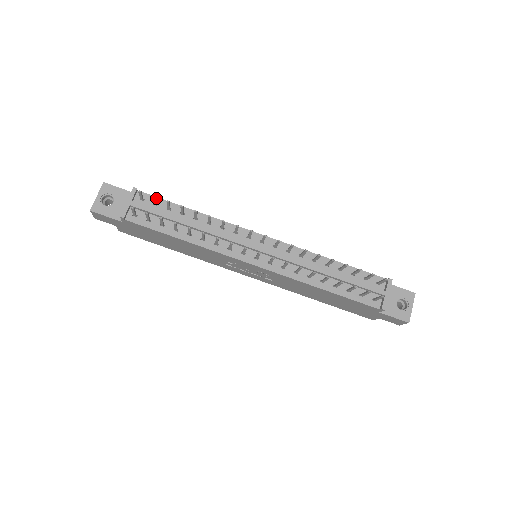
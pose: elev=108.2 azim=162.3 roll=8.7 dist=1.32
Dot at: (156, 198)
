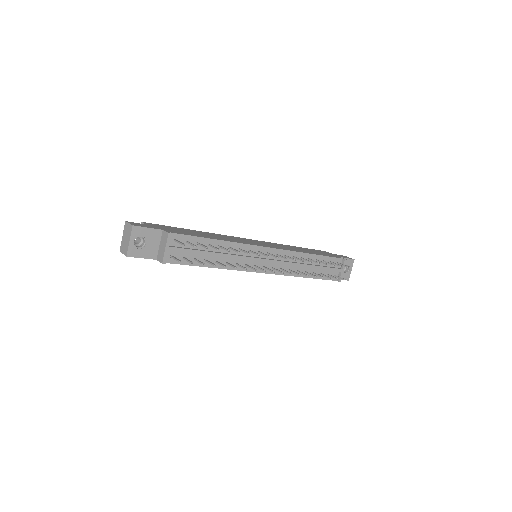
Dot at: (187, 236)
